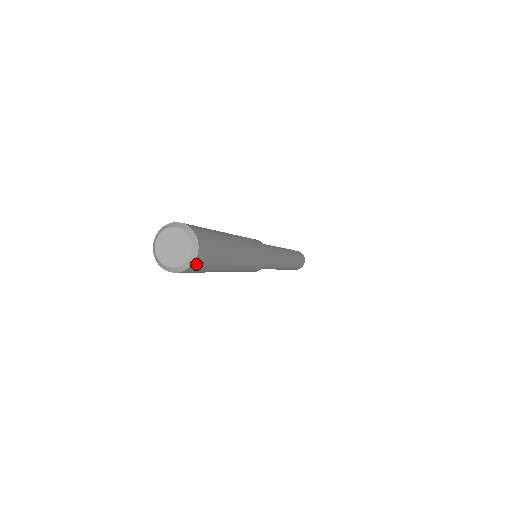
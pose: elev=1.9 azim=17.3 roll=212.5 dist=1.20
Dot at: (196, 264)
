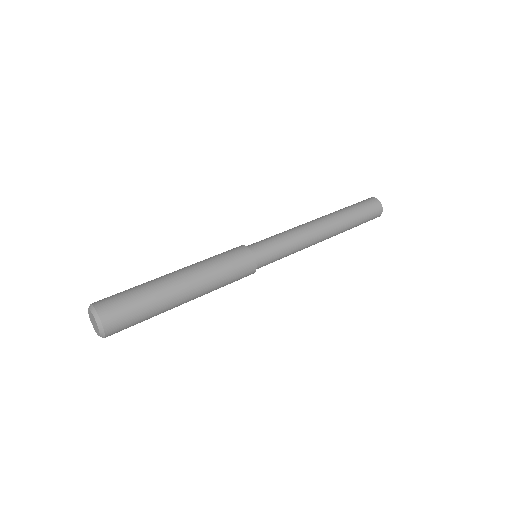
Dot at: occluded
